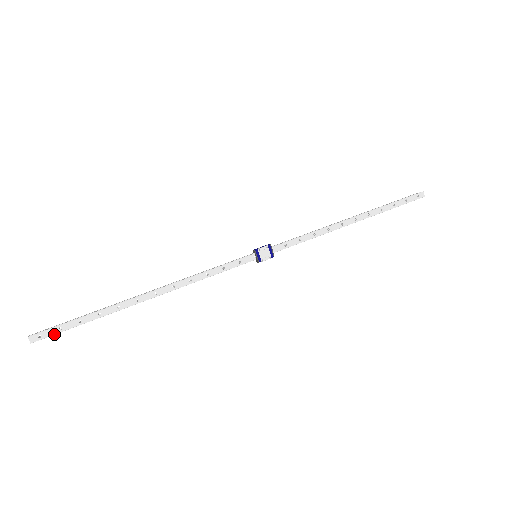
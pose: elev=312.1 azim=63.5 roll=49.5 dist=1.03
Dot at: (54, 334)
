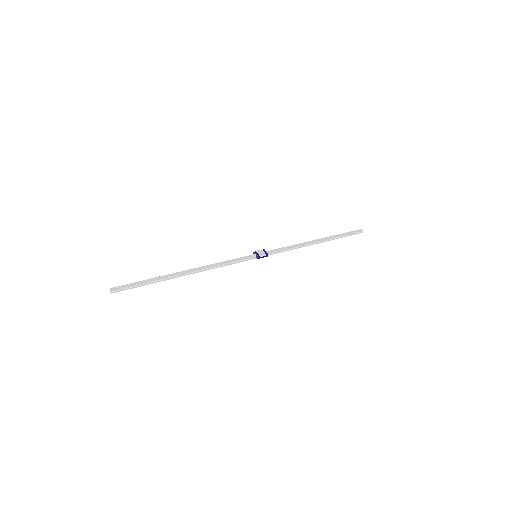
Dot at: (126, 287)
